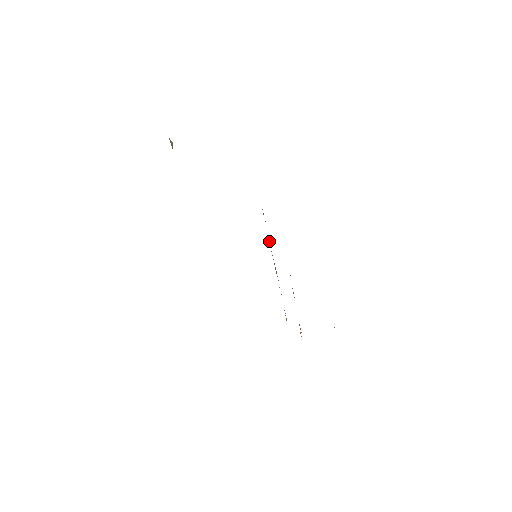
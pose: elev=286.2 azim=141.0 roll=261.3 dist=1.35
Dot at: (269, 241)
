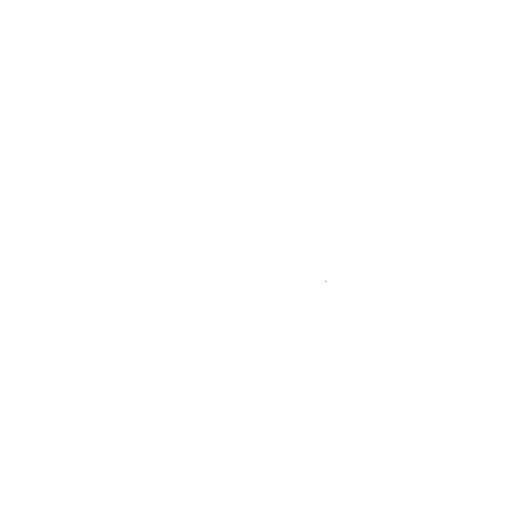
Dot at: occluded
